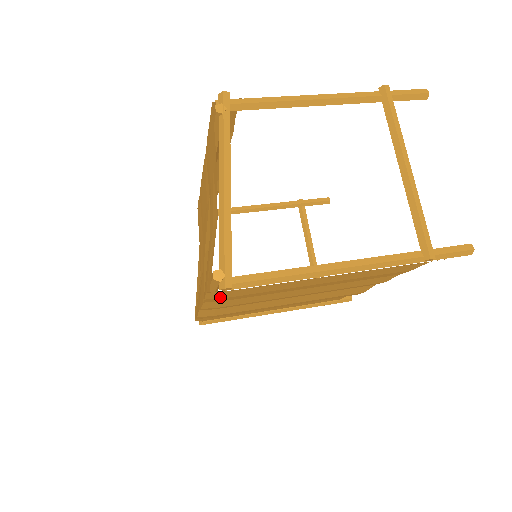
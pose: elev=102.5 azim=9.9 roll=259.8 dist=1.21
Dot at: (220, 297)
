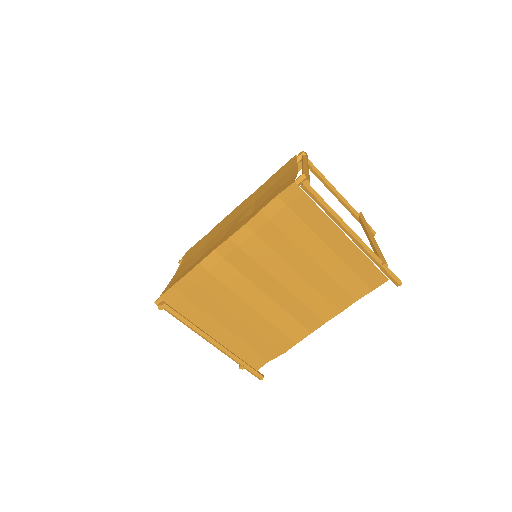
Dot at: (270, 215)
